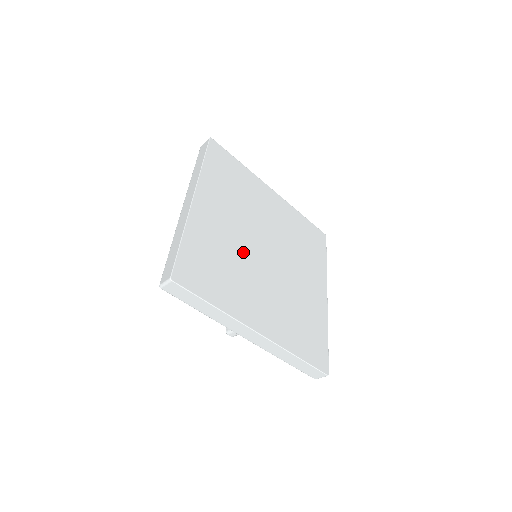
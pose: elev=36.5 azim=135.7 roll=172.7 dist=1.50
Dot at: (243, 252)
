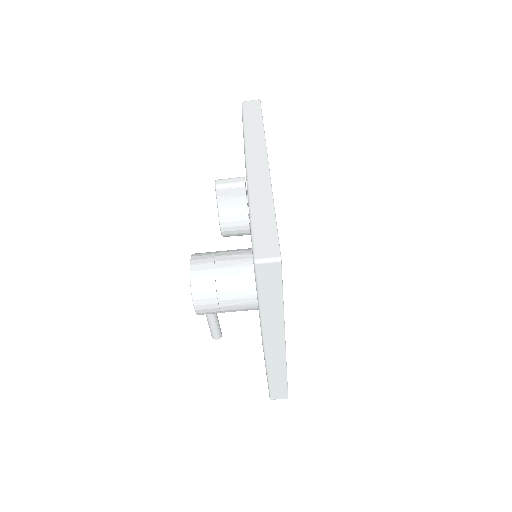
Dot at: occluded
